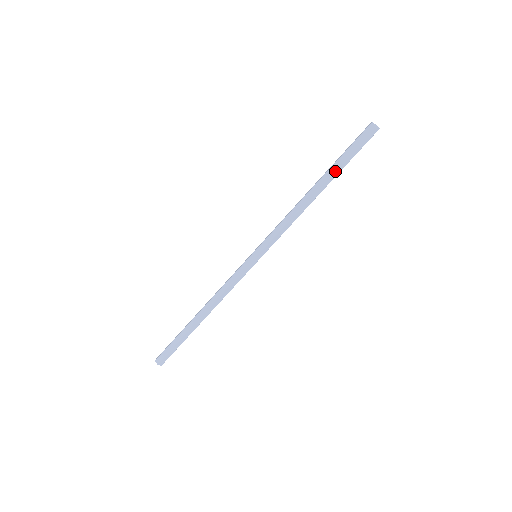
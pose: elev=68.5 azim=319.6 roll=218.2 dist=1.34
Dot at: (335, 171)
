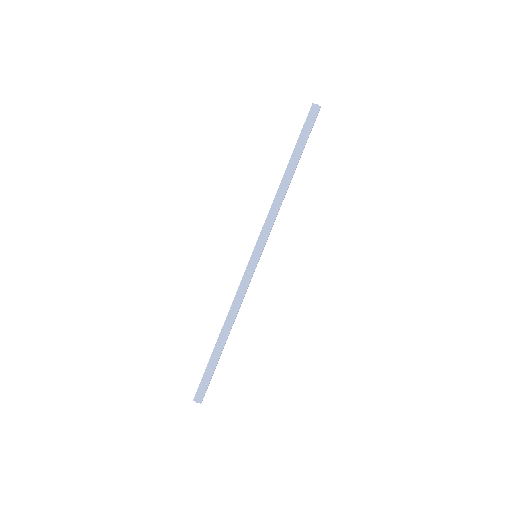
Dot at: (293, 152)
